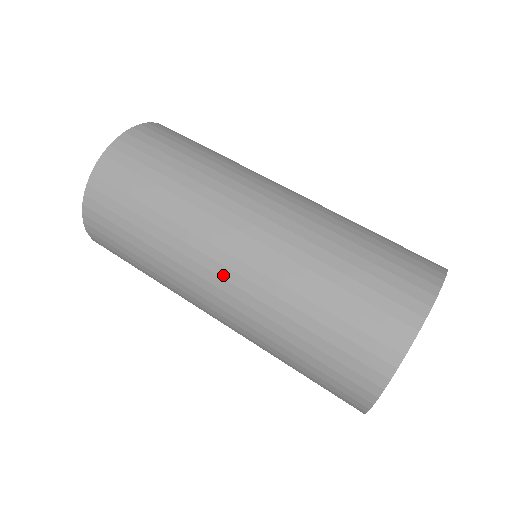
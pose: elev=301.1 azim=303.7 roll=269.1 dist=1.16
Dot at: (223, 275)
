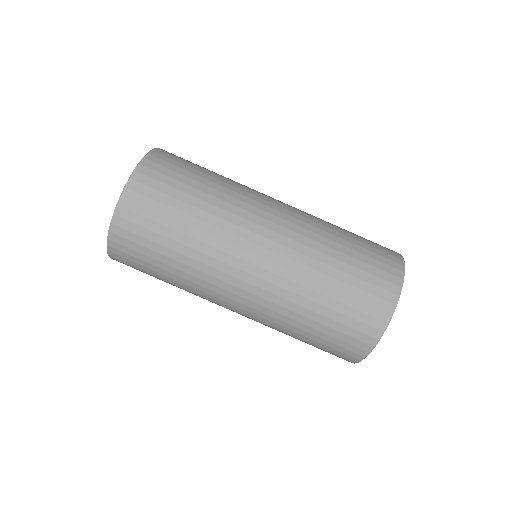
Dot at: (250, 281)
